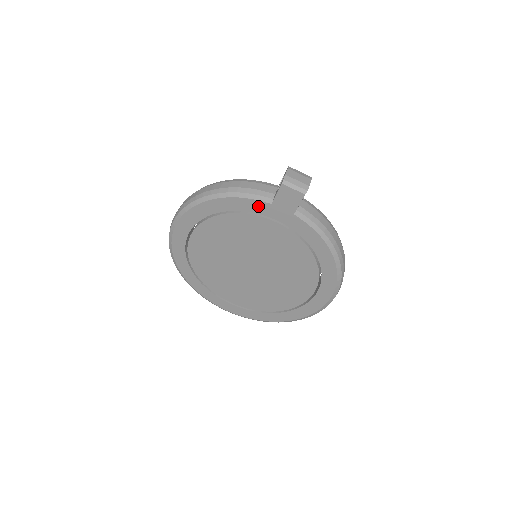
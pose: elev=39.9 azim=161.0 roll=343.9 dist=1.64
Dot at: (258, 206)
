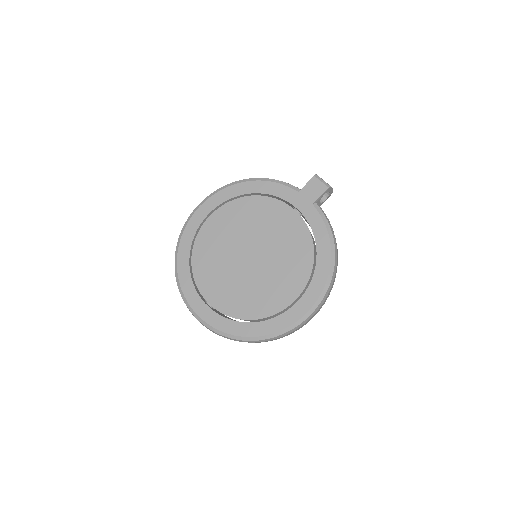
Dot at: (286, 192)
